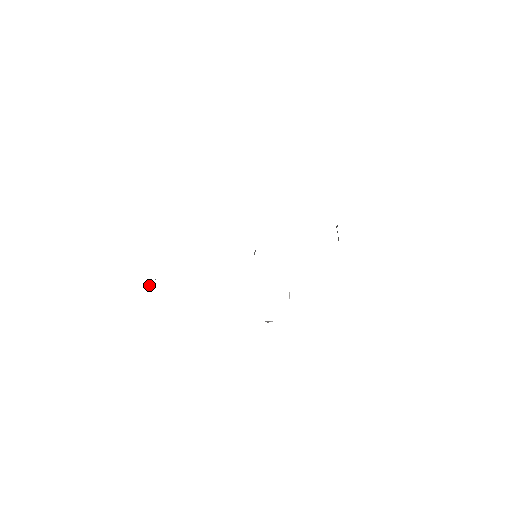
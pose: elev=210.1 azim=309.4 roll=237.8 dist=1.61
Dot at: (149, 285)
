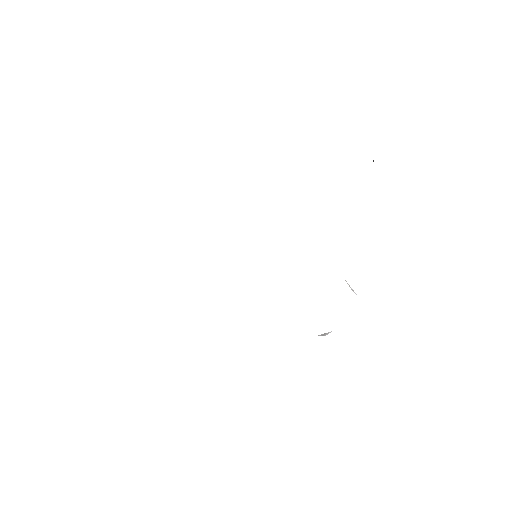
Dot at: occluded
